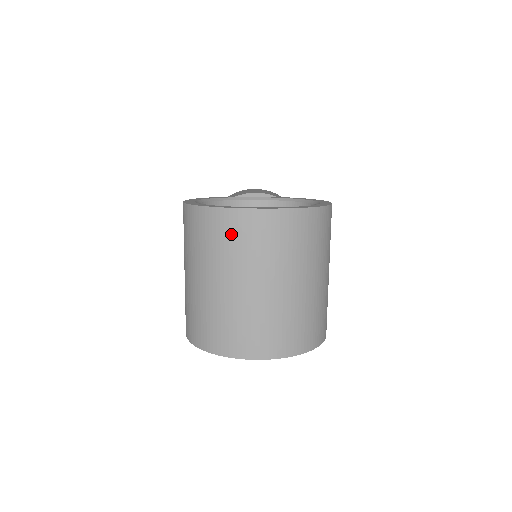
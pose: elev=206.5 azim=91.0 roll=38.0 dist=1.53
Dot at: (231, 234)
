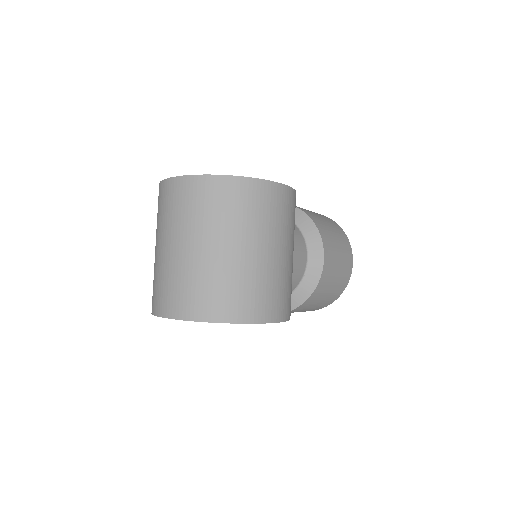
Dot at: (165, 201)
